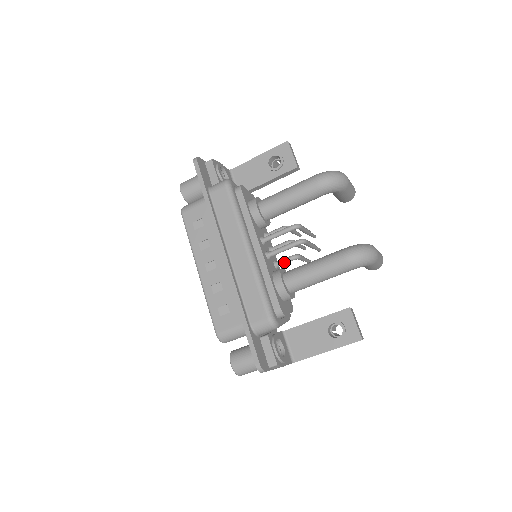
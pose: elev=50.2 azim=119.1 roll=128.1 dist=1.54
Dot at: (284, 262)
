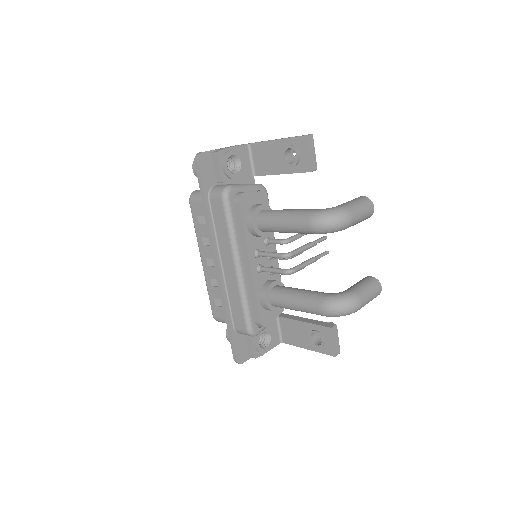
Dot at: occluded
